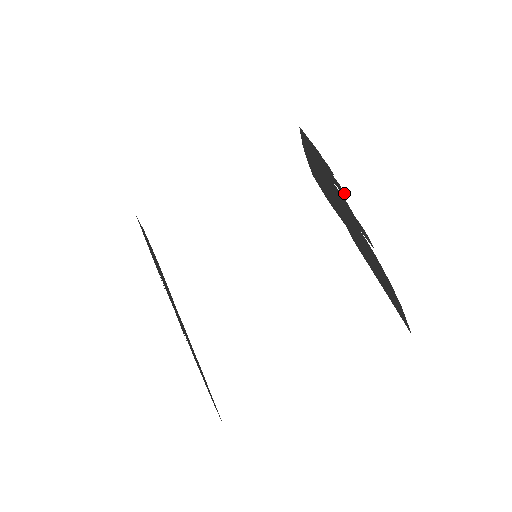
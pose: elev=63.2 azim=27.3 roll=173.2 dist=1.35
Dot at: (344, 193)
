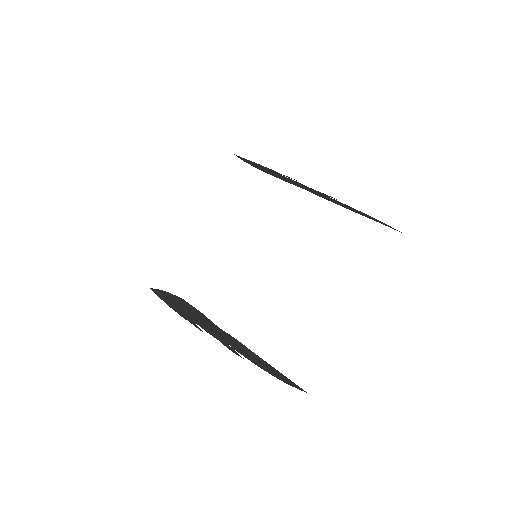
Dot at: (294, 179)
